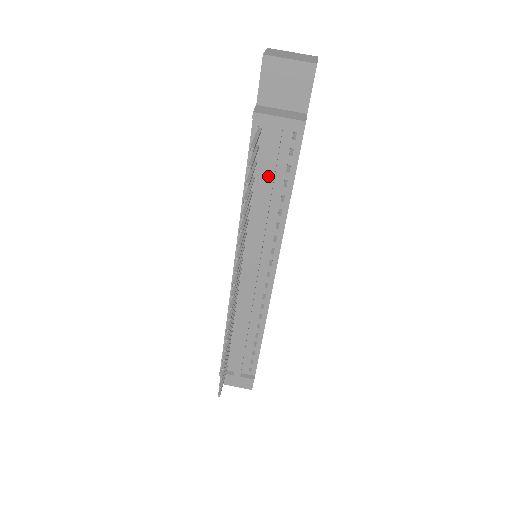
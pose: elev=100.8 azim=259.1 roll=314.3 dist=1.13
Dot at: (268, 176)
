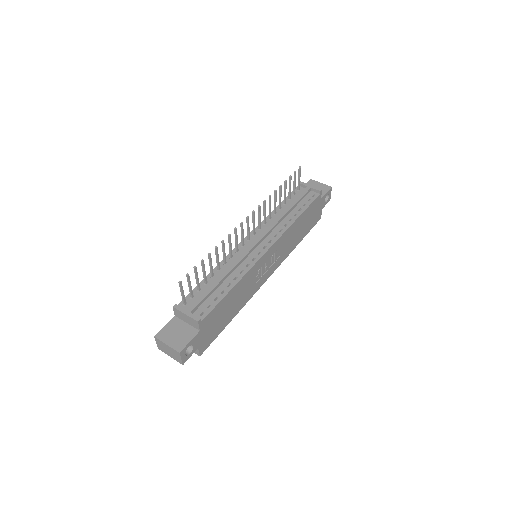
Dot at: (294, 201)
